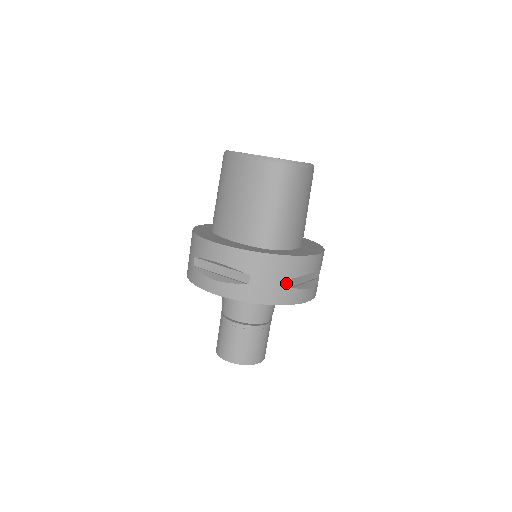
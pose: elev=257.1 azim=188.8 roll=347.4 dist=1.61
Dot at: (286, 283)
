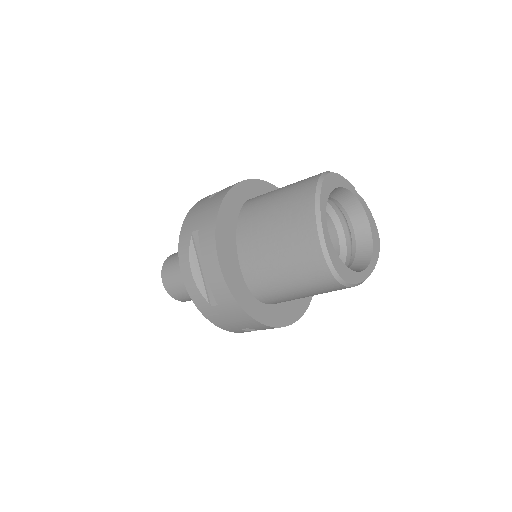
Dot at: (241, 327)
